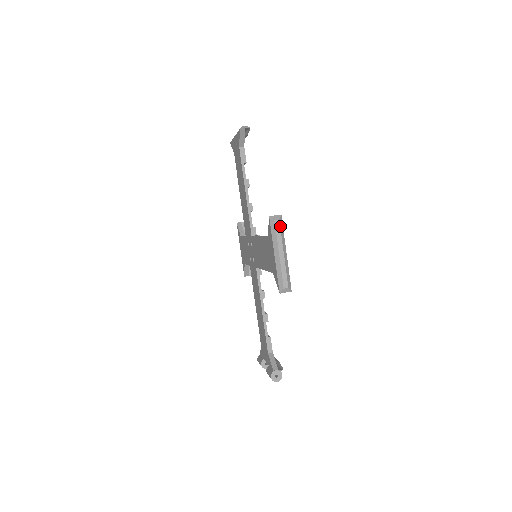
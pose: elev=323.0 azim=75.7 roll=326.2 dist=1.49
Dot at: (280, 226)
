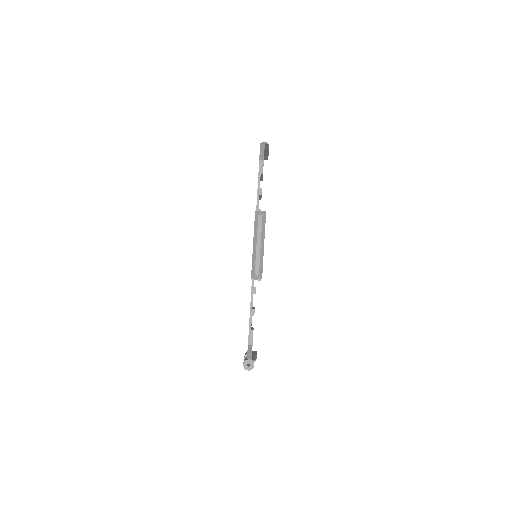
Dot at: (262, 220)
